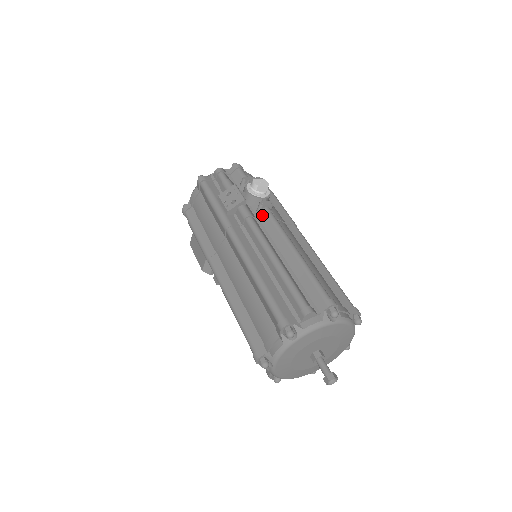
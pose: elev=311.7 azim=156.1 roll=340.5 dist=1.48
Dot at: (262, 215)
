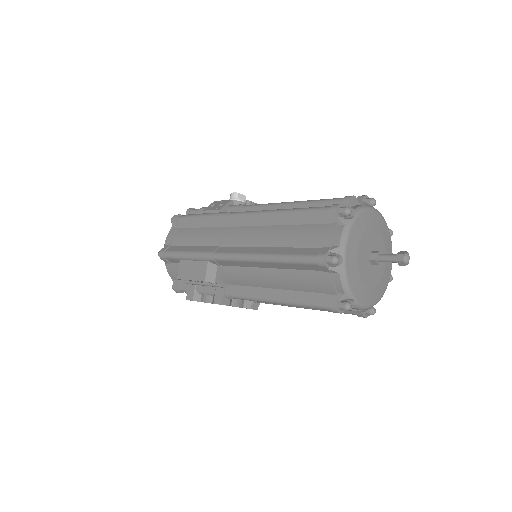
Dot at: occluded
